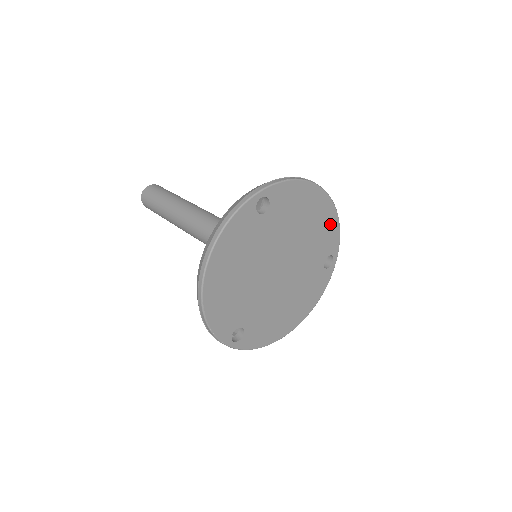
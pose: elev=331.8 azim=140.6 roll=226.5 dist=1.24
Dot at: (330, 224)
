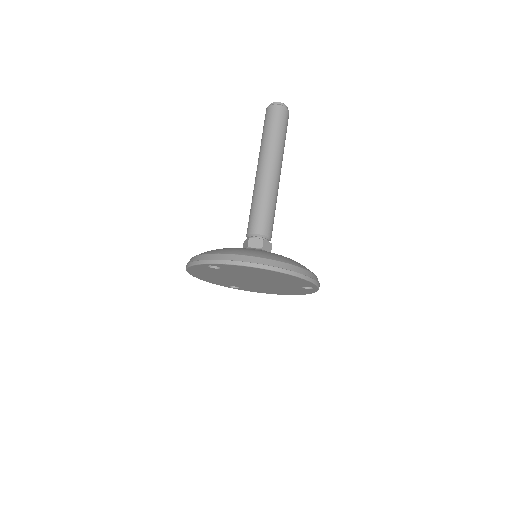
Dot at: (296, 279)
